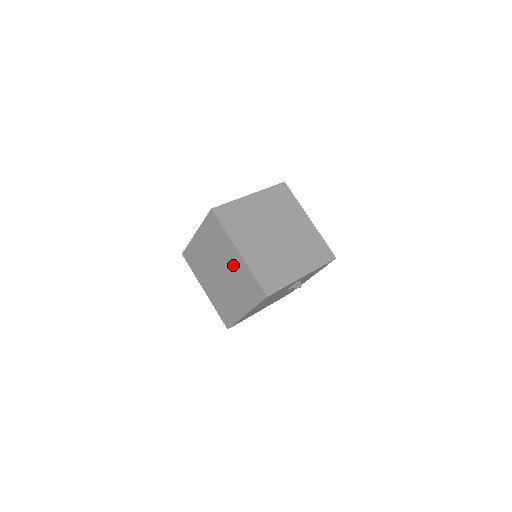
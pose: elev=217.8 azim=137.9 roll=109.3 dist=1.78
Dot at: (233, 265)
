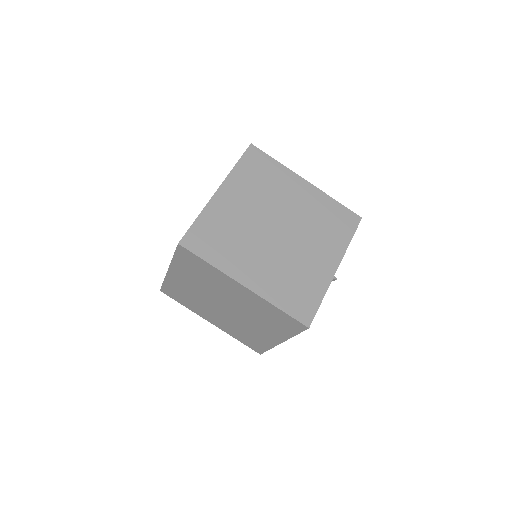
Dot at: (241, 299)
